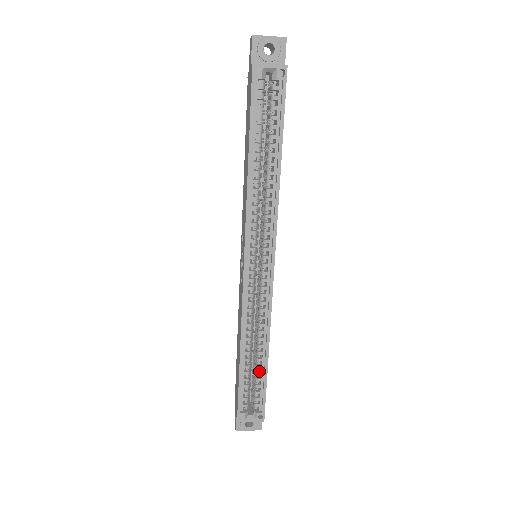
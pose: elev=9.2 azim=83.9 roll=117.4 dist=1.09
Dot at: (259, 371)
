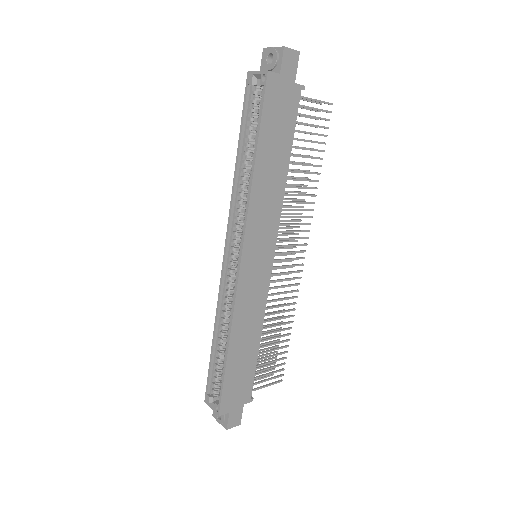
Dot at: occluded
